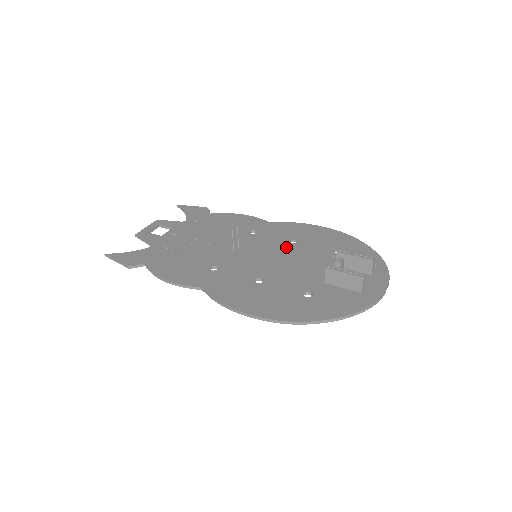
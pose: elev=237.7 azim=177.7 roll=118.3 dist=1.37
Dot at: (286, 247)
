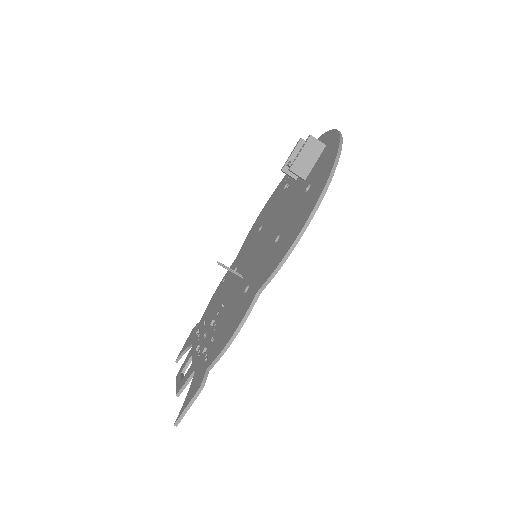
Dot at: (261, 232)
